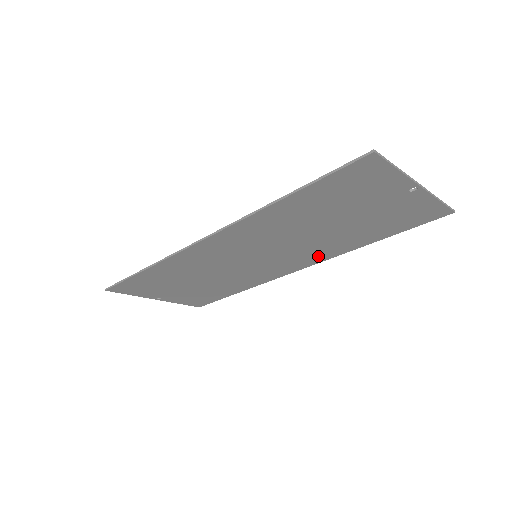
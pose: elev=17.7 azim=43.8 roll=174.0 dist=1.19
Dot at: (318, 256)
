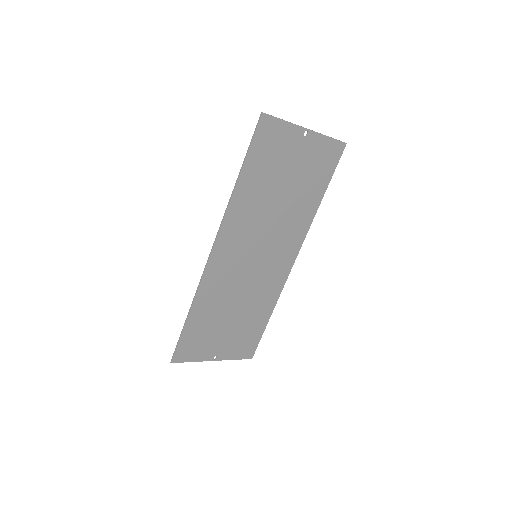
Dot at: (297, 235)
